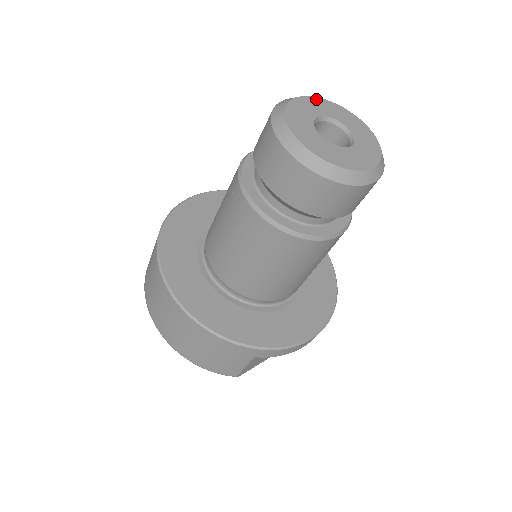
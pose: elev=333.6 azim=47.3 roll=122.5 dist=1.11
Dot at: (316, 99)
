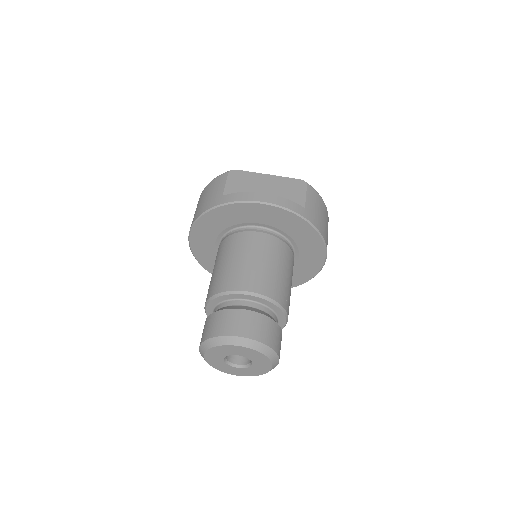
Dot at: (251, 350)
